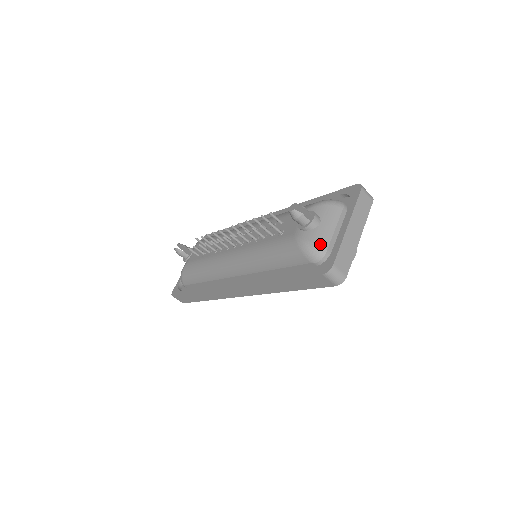
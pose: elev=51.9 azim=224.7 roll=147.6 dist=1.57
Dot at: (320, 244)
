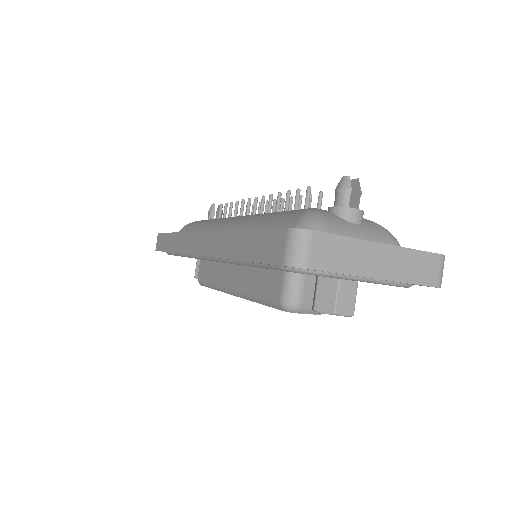
Dot at: (328, 225)
